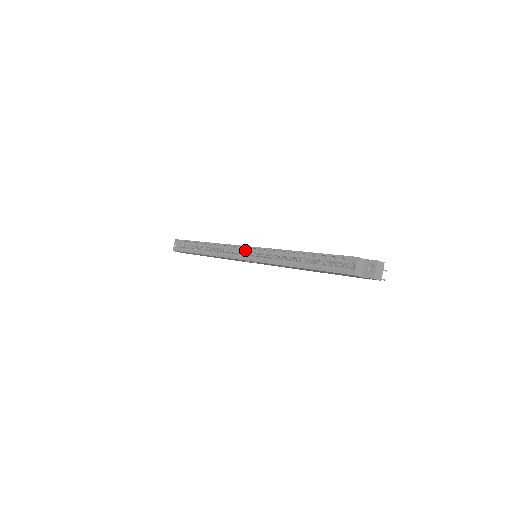
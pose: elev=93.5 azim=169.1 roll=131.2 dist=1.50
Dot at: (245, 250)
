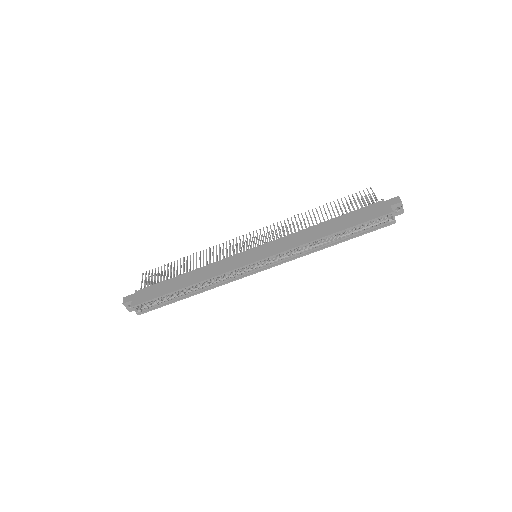
Dot at: (256, 264)
